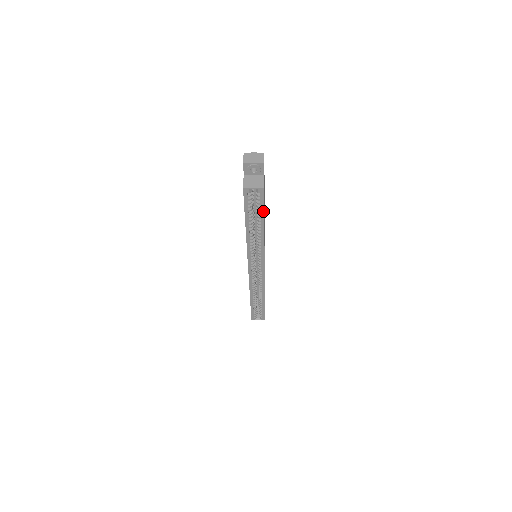
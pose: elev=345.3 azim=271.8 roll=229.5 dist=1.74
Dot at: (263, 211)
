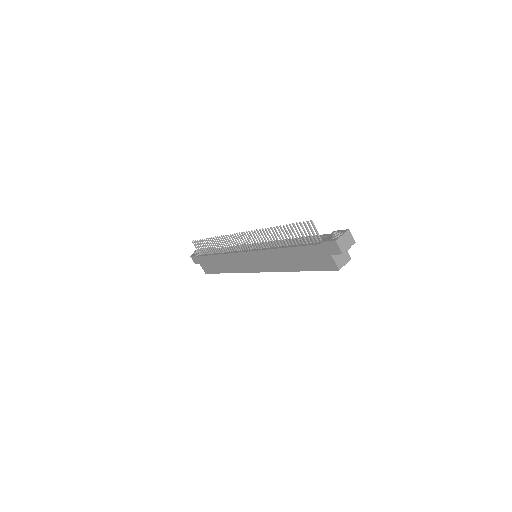
Dot at: occluded
